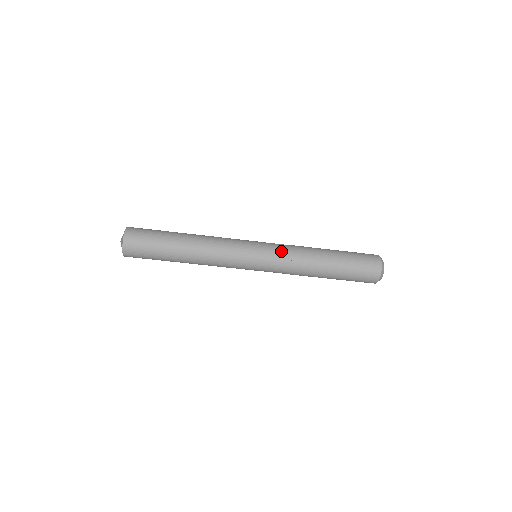
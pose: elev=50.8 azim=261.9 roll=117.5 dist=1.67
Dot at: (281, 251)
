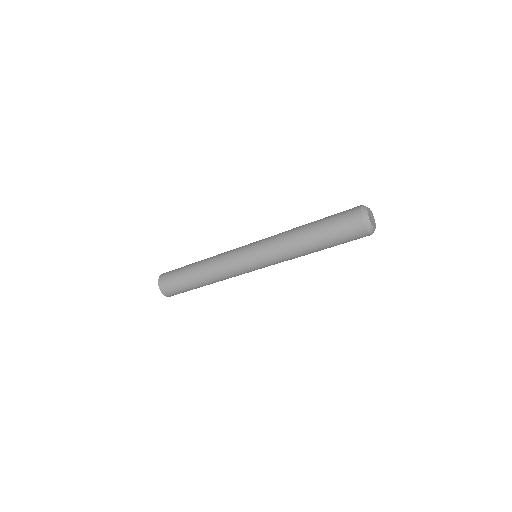
Dot at: (267, 239)
